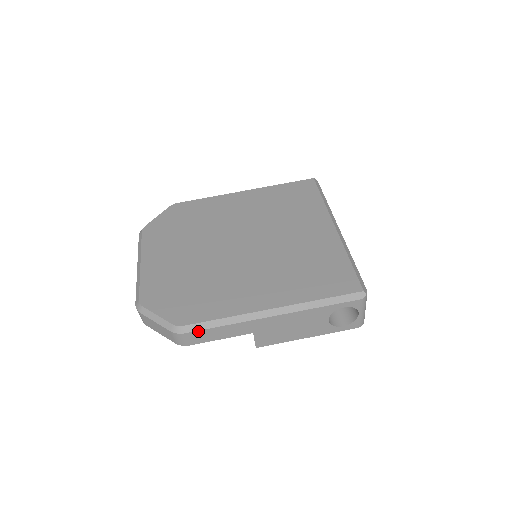
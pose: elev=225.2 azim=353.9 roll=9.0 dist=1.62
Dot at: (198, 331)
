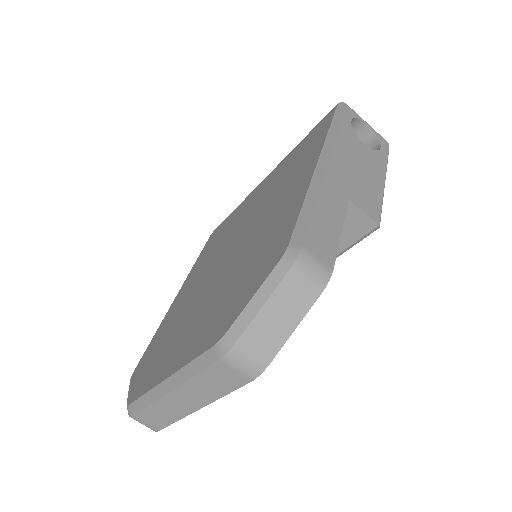
Dot at: (308, 231)
